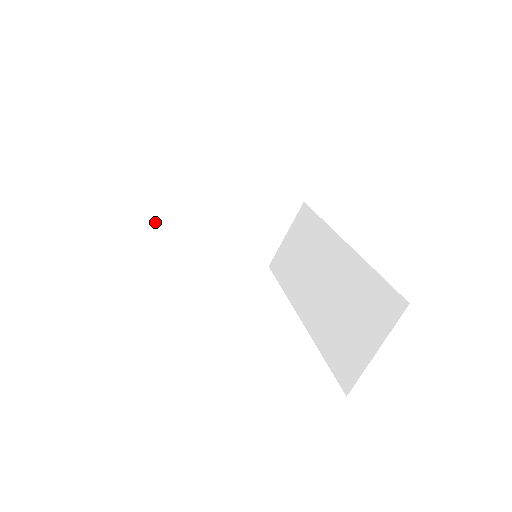
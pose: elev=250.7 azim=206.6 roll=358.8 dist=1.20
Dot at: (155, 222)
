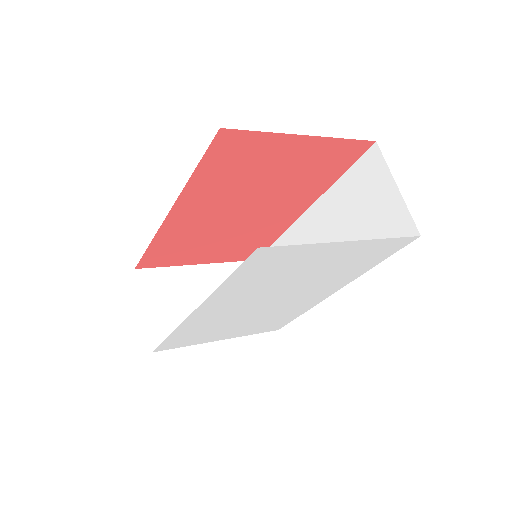
Dot at: (154, 348)
